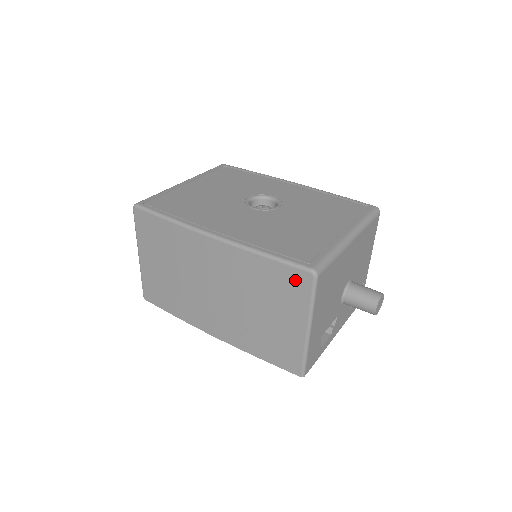
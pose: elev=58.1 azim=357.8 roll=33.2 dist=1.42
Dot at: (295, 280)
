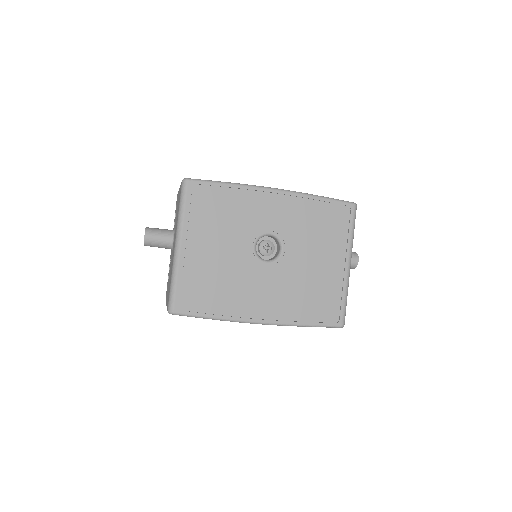
Dot at: occluded
